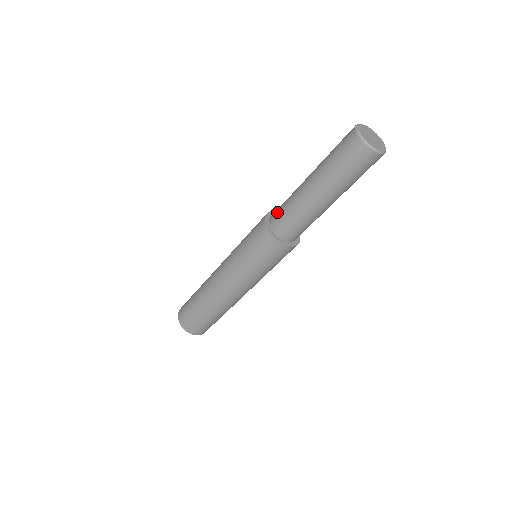
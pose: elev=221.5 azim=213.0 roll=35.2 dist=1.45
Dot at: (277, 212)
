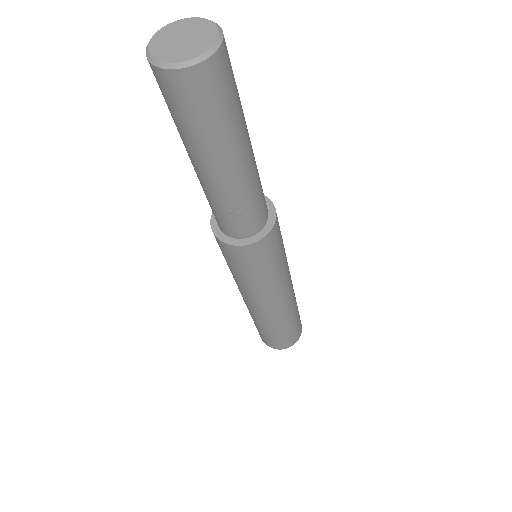
Dot at: (218, 221)
